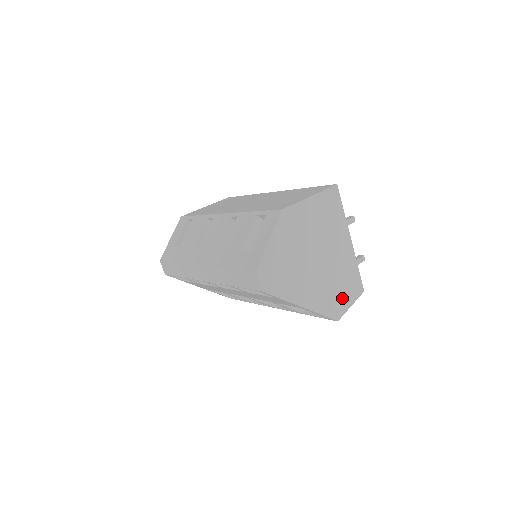
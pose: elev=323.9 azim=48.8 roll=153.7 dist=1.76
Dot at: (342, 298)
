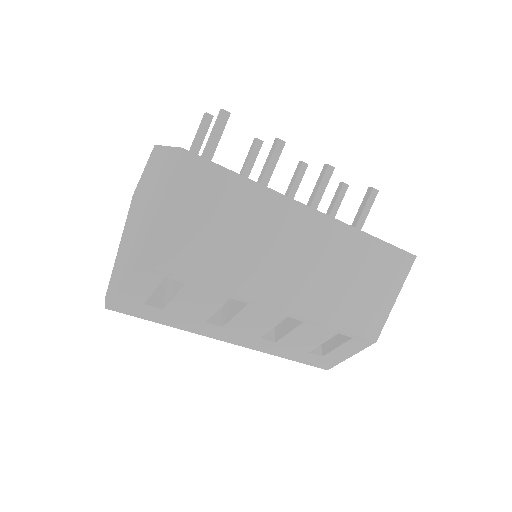
Dot at: occluded
